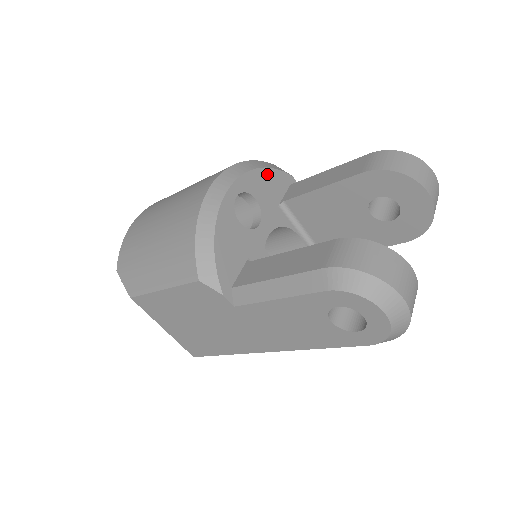
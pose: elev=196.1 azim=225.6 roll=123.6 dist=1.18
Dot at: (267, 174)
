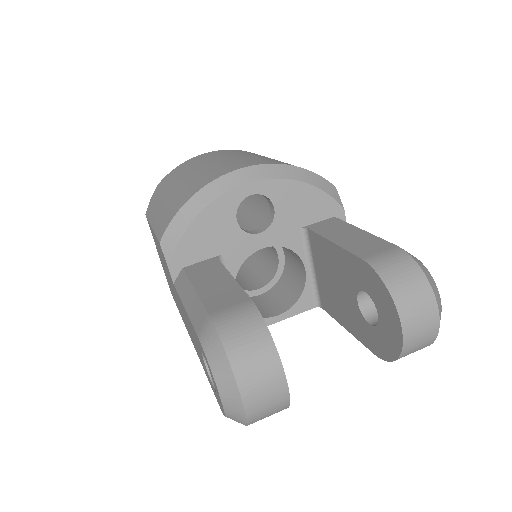
Dot at: (310, 192)
